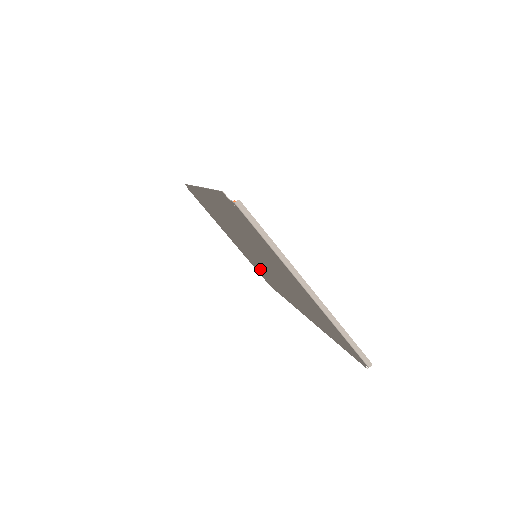
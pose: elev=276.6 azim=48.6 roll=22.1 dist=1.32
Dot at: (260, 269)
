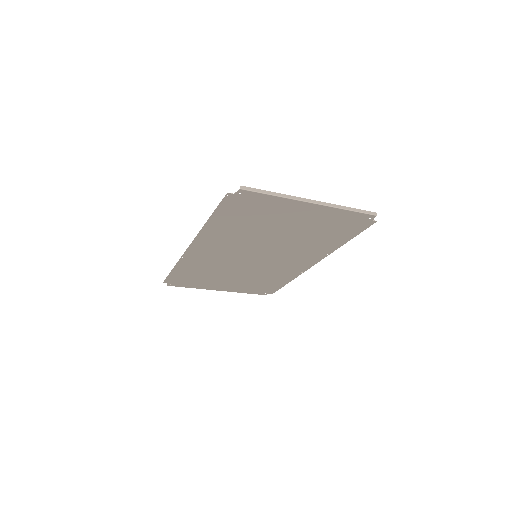
Dot at: (259, 279)
